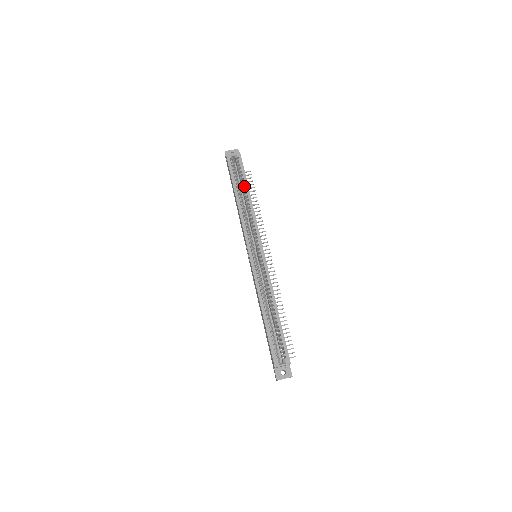
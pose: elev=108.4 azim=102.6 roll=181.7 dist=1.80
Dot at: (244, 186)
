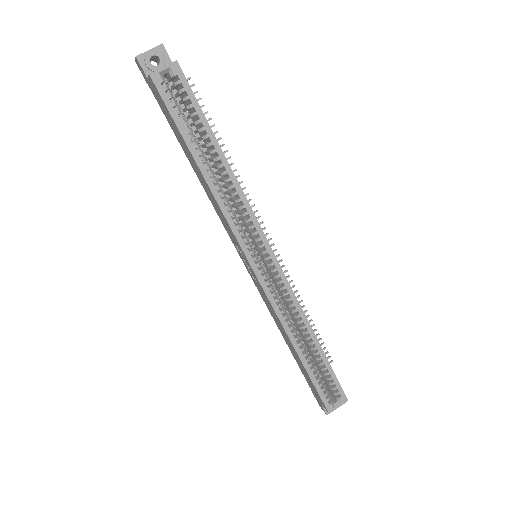
Dot at: (206, 137)
